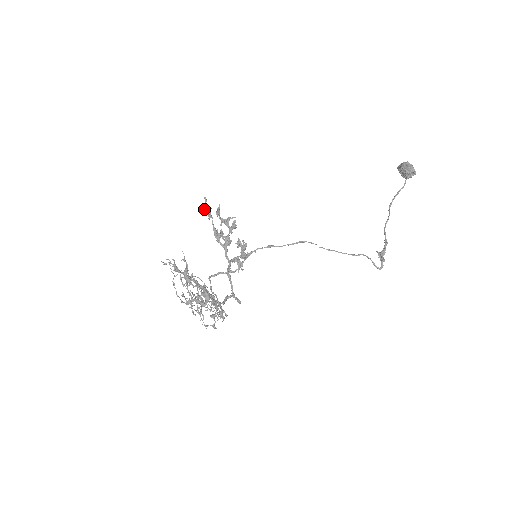
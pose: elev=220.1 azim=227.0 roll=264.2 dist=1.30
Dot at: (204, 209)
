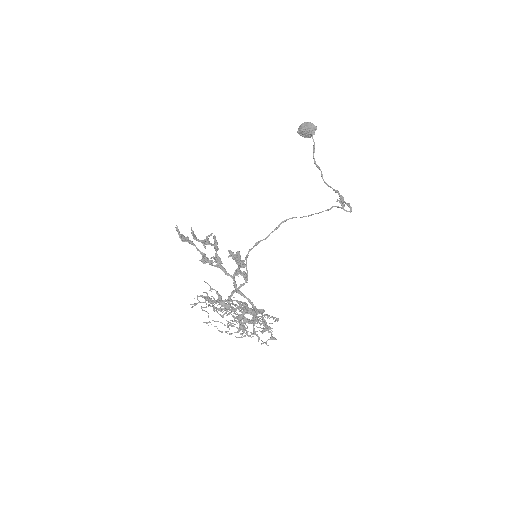
Dot at: (182, 239)
